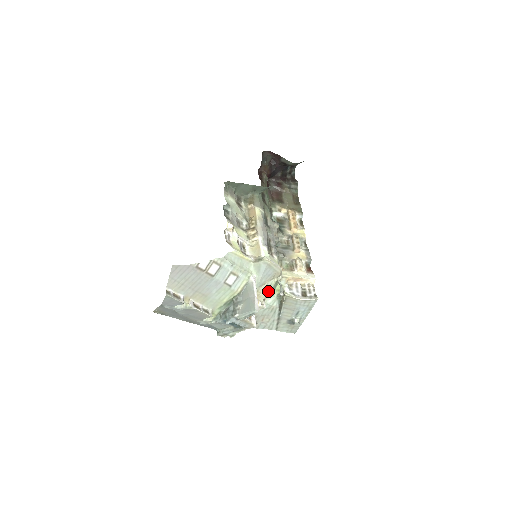
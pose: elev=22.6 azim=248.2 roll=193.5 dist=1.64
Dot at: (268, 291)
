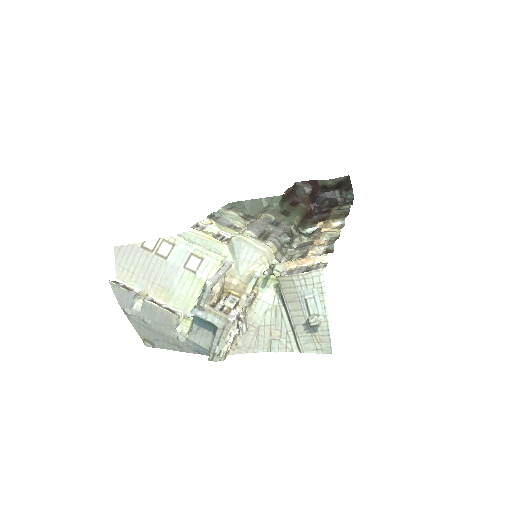
Dot at: (253, 277)
